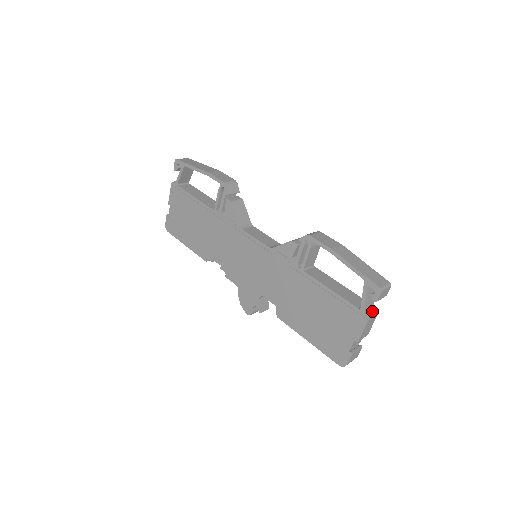
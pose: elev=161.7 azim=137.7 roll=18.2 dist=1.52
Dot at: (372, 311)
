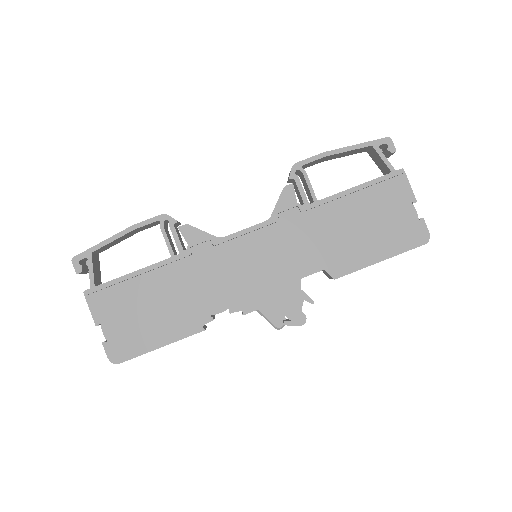
Dot at: occluded
